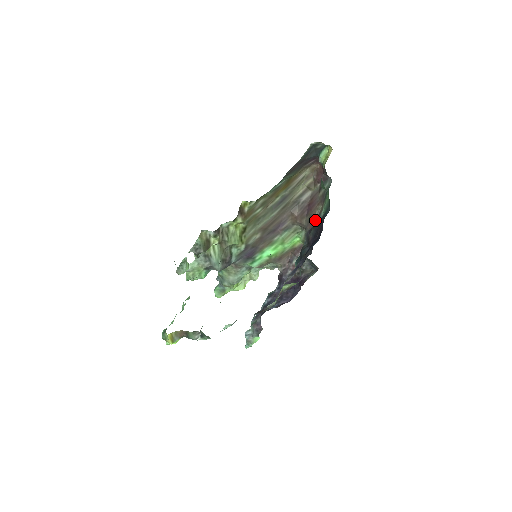
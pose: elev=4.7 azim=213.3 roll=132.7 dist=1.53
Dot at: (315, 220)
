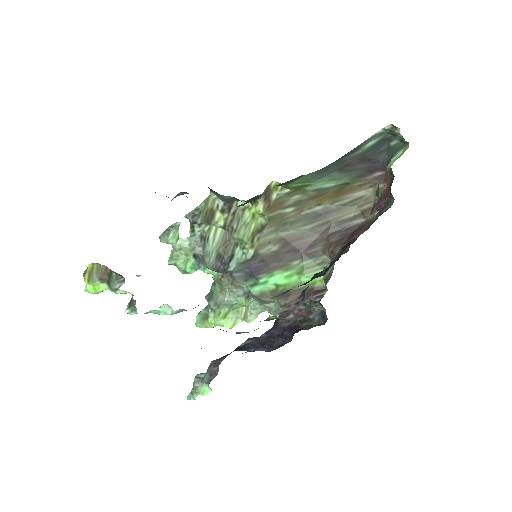
Dot at: (350, 241)
